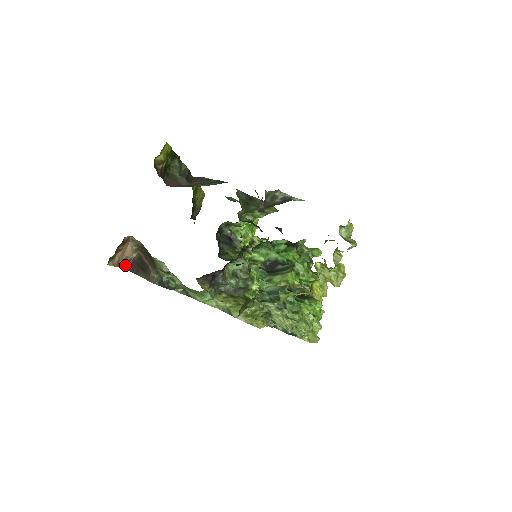
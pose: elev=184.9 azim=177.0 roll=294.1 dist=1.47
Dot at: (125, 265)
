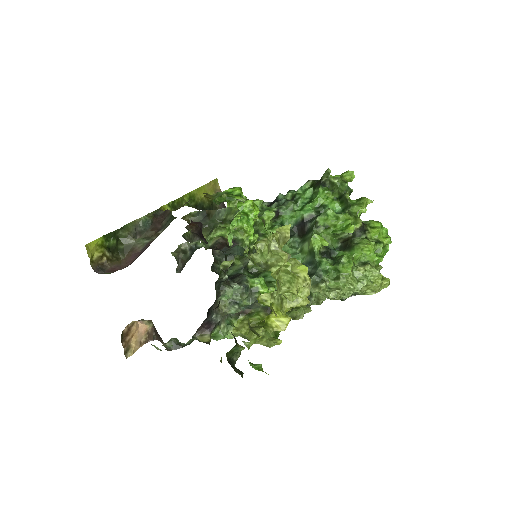
Dot at: (150, 337)
